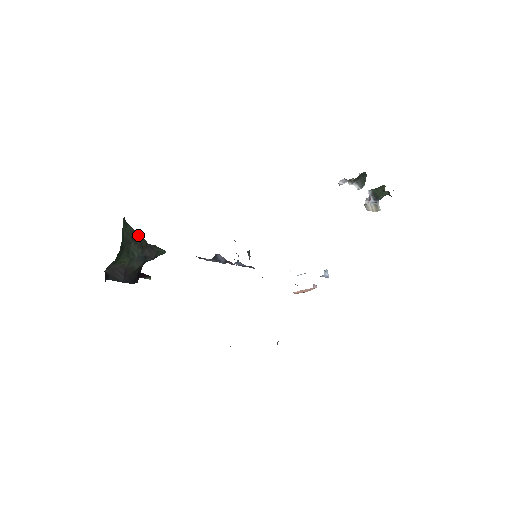
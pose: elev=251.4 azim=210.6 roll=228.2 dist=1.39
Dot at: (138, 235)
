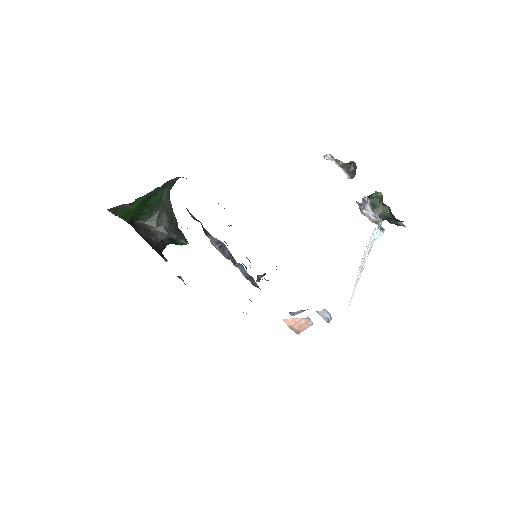
Dot at: (173, 214)
